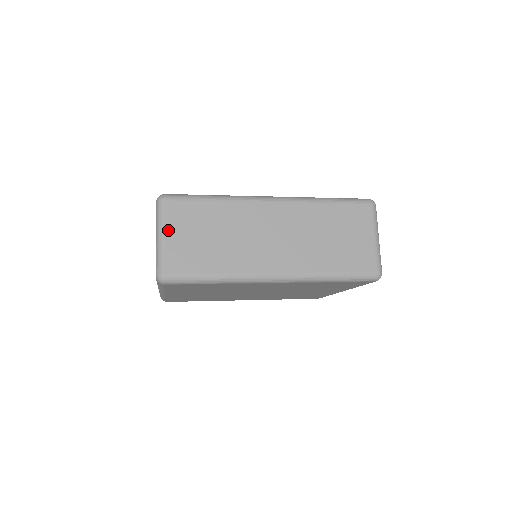
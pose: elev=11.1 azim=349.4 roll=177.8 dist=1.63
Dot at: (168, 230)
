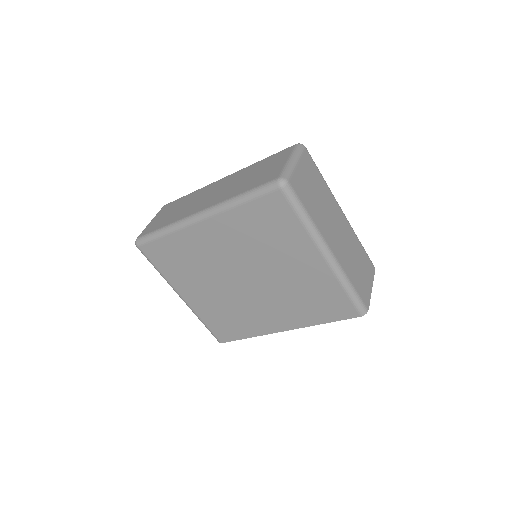
Dot at: (155, 217)
